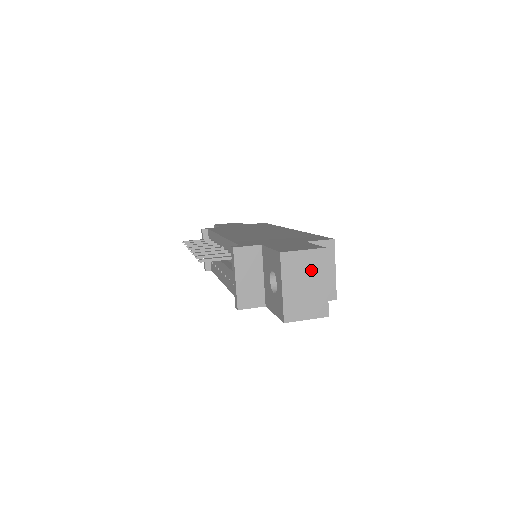
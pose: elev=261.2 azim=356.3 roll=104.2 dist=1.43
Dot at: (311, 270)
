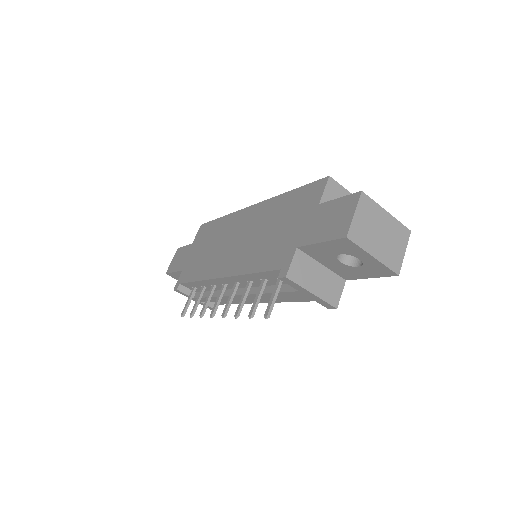
Dot at: (372, 219)
